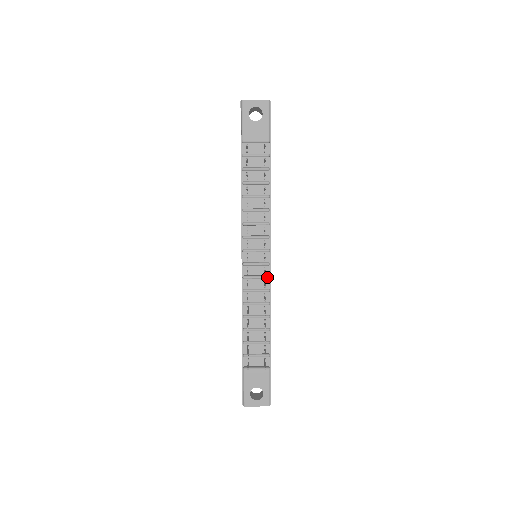
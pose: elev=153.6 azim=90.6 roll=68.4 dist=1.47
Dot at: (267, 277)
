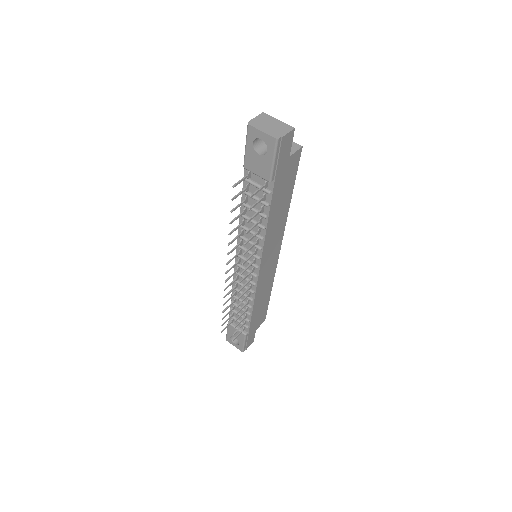
Dot at: (252, 284)
